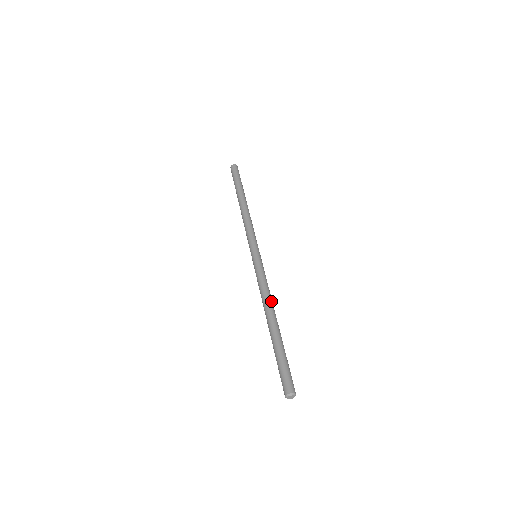
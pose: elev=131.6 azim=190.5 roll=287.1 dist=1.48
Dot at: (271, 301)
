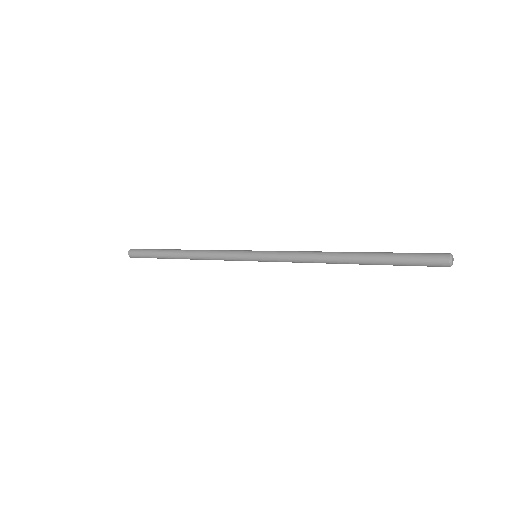
Dot at: (323, 252)
